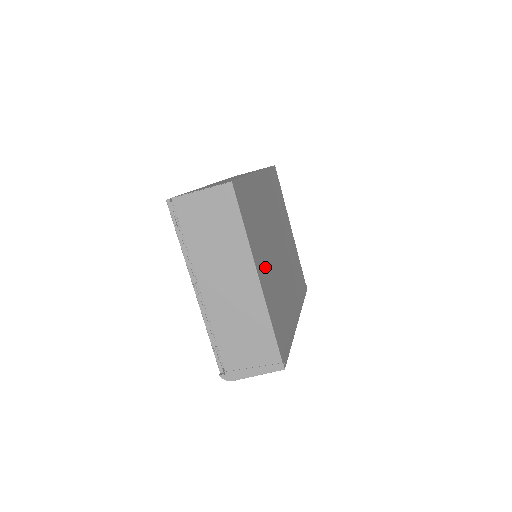
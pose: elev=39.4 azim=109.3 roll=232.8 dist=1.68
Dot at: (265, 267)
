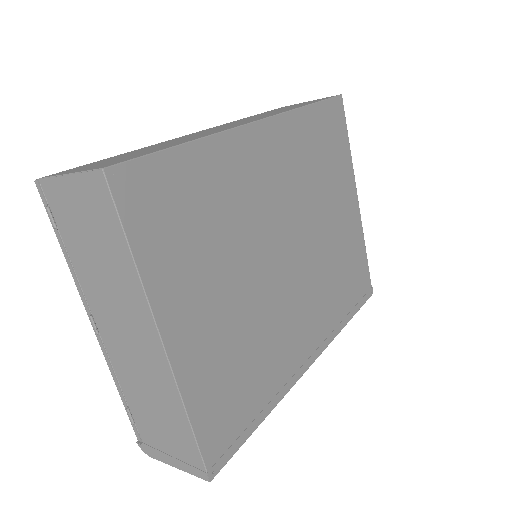
Dot at: (206, 310)
